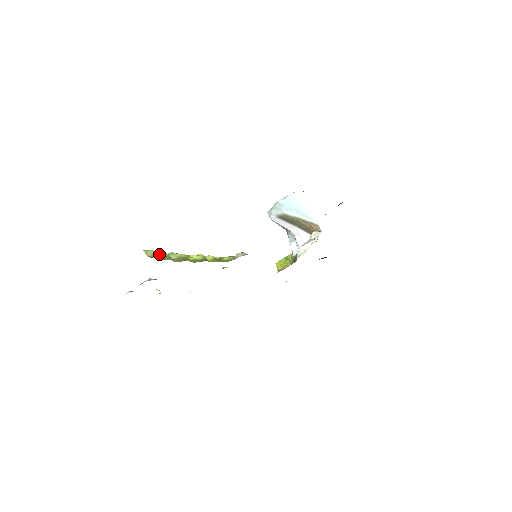
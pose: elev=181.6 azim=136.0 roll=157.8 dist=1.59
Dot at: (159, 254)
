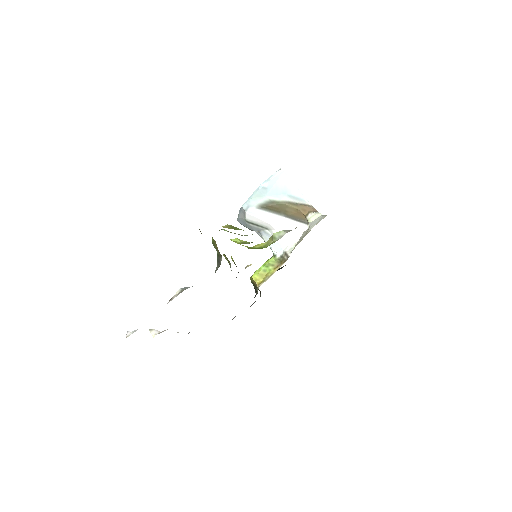
Dot at: occluded
